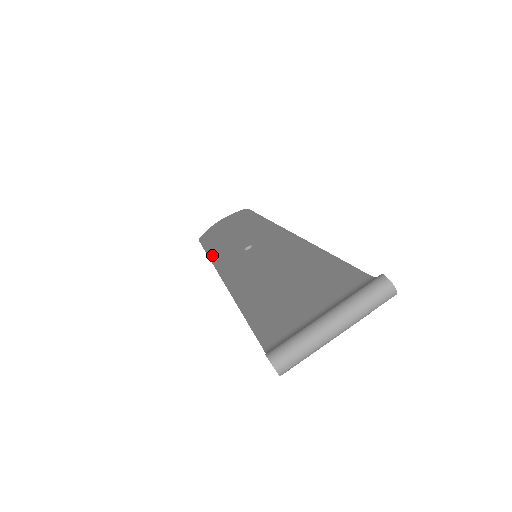
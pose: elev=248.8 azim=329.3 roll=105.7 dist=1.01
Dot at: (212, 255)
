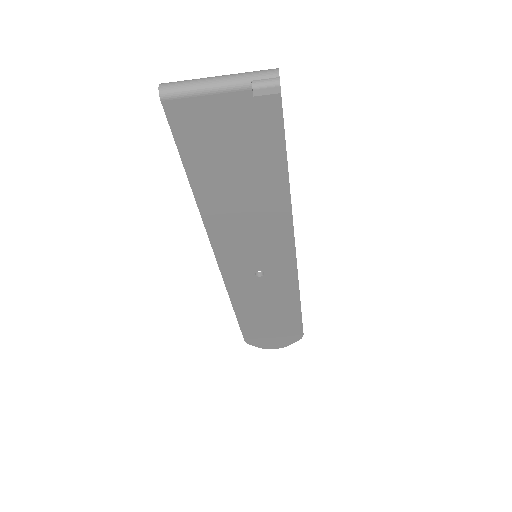
Dot at: occluded
